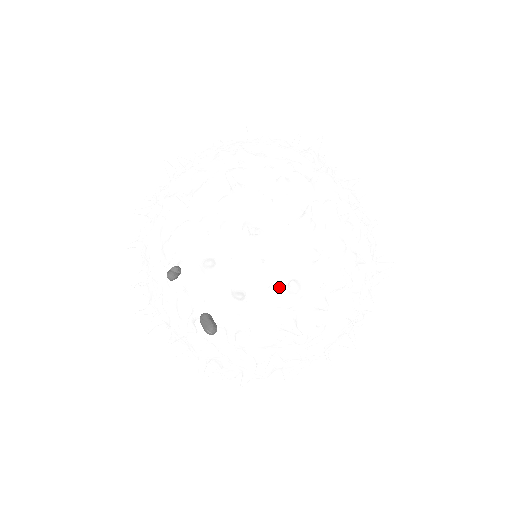
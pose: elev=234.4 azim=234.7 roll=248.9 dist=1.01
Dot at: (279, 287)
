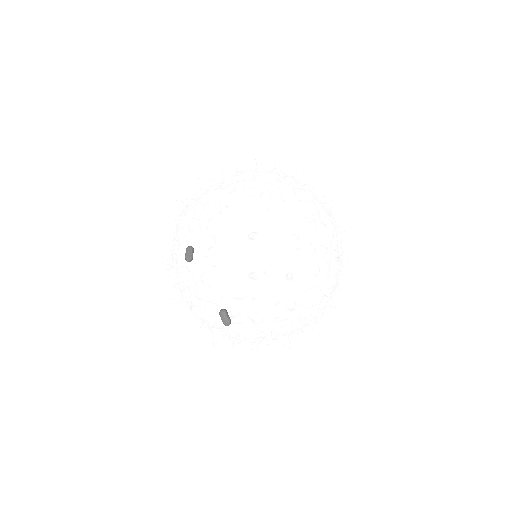
Dot at: (290, 328)
